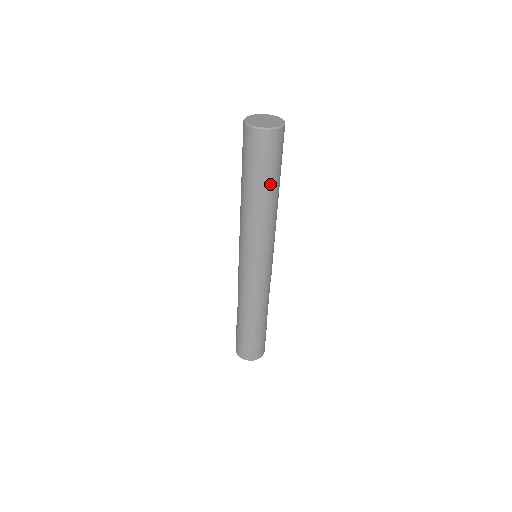
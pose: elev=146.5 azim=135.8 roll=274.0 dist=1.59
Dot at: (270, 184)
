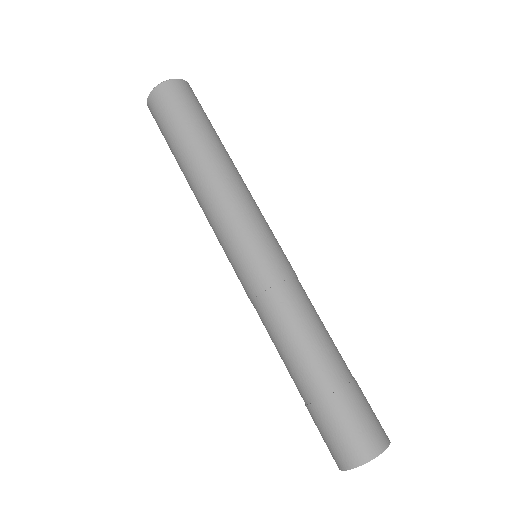
Dot at: (218, 136)
